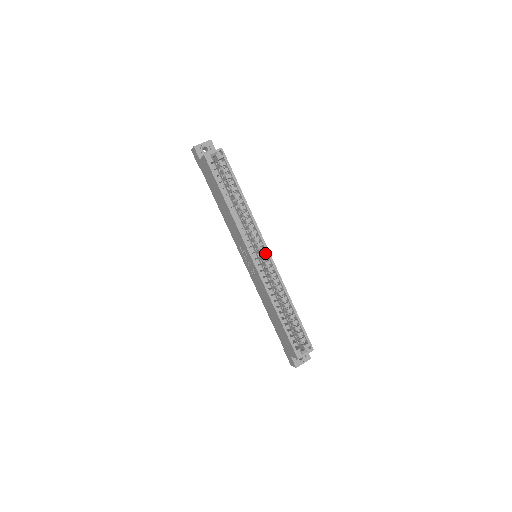
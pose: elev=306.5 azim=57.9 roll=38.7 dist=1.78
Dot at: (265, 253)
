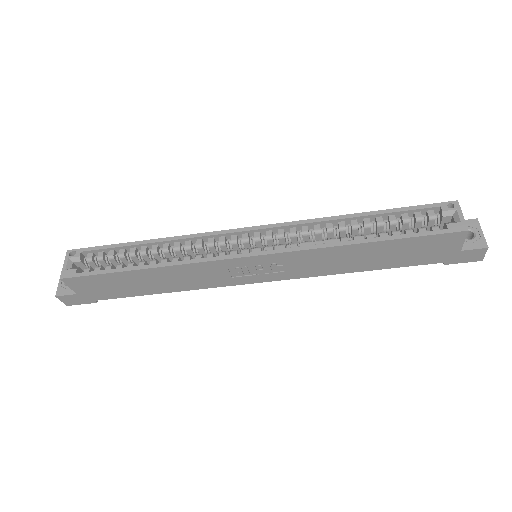
Dot at: (253, 236)
